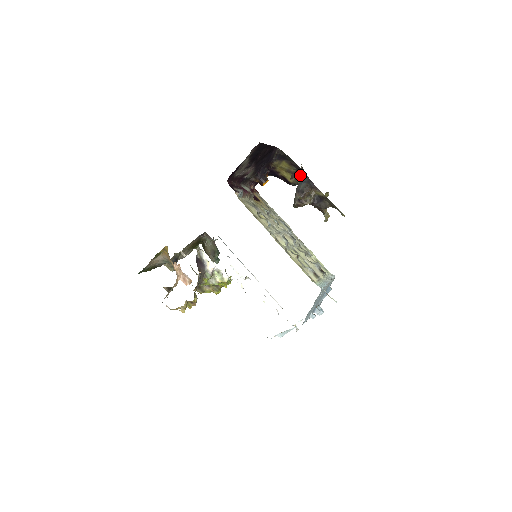
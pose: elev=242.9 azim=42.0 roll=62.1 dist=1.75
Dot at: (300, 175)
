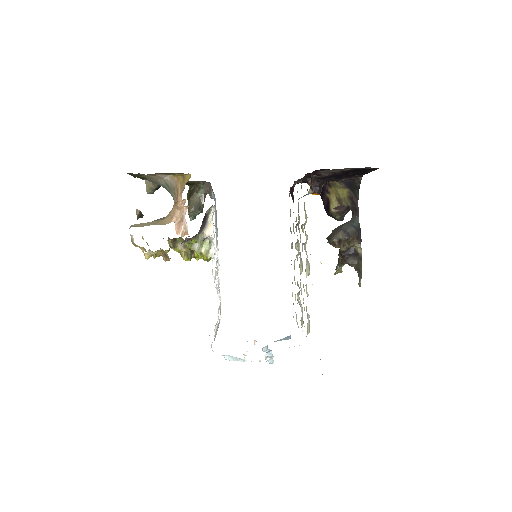
Dot at: (345, 212)
